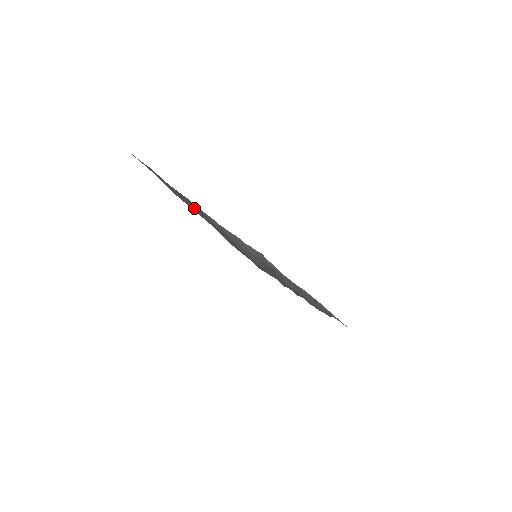
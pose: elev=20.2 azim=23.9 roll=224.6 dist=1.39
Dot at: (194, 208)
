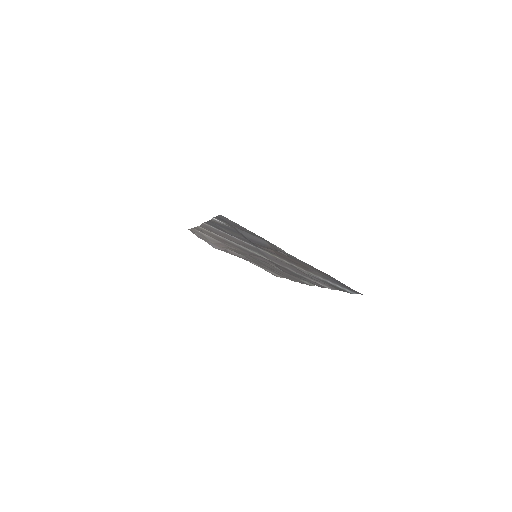
Dot at: (289, 257)
